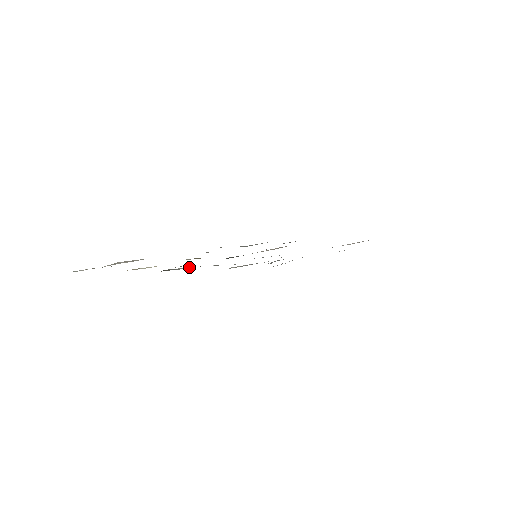
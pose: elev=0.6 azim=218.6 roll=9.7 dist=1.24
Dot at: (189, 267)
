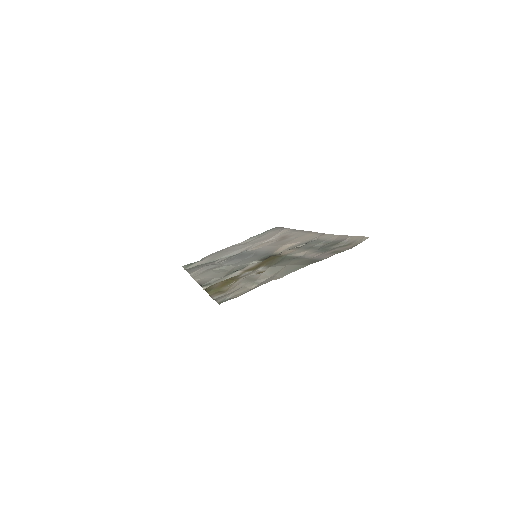
Dot at: (214, 279)
